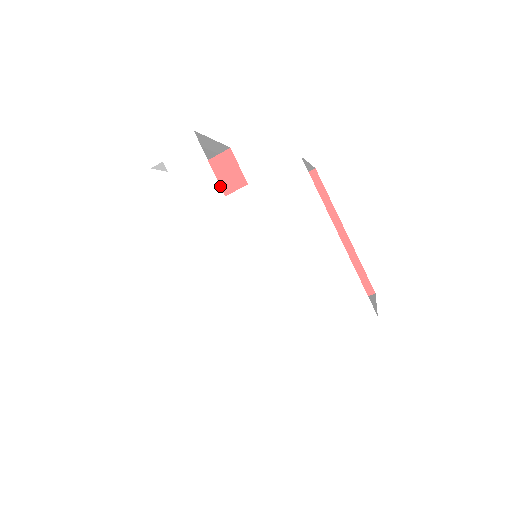
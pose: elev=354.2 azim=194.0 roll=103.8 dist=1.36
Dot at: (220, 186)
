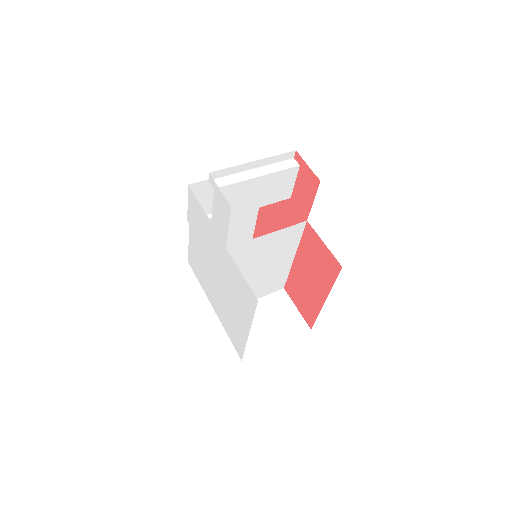
Dot at: (300, 185)
